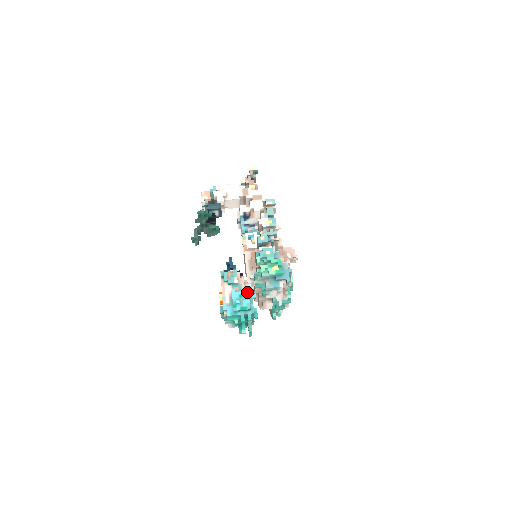
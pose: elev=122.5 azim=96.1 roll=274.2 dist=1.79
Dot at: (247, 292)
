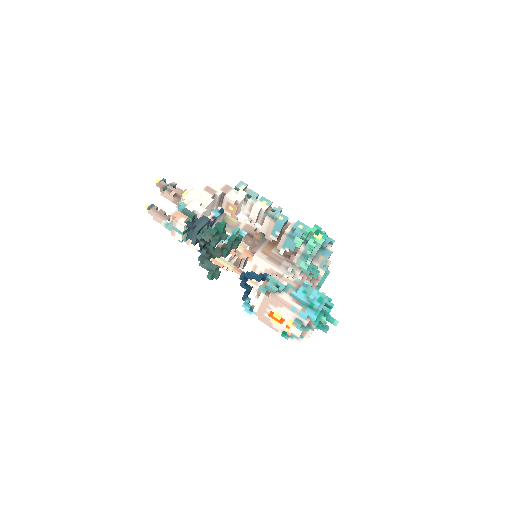
Dot at: (307, 283)
